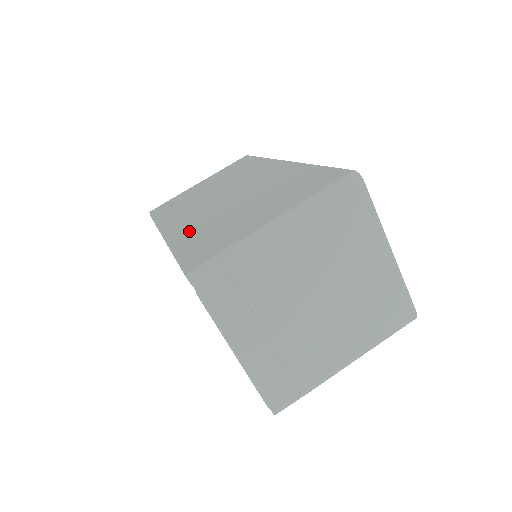
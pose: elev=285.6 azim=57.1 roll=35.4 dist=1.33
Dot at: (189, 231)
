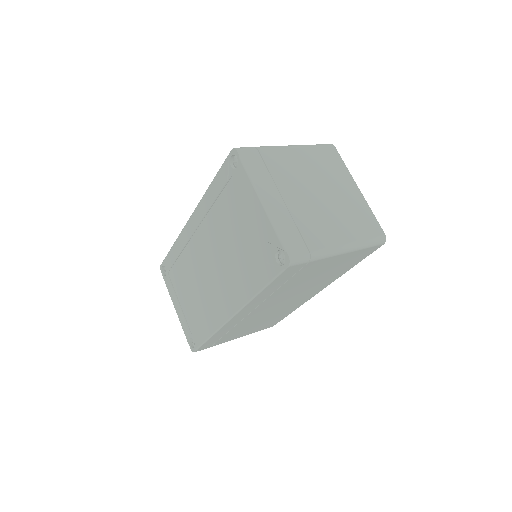
Dot at: occluded
